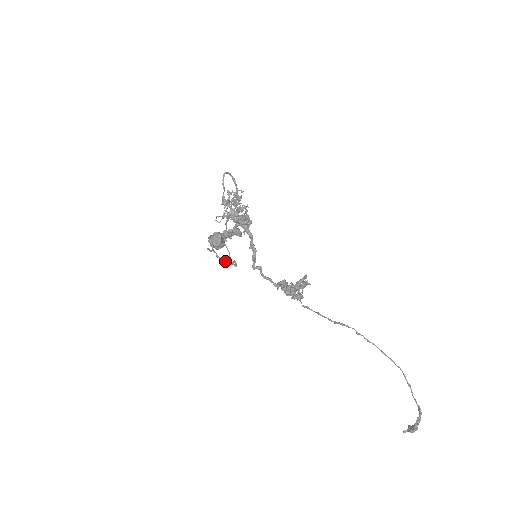
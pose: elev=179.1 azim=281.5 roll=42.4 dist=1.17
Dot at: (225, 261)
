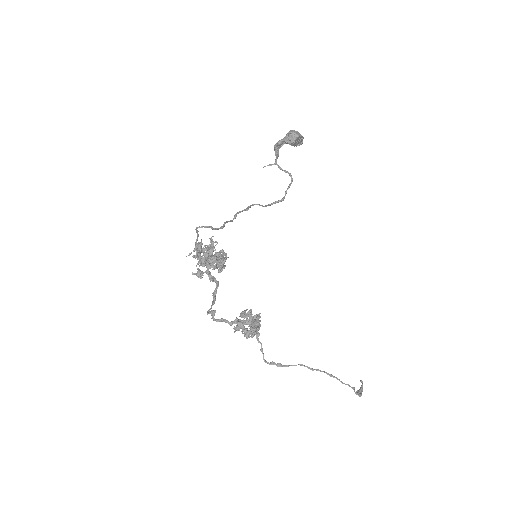
Dot at: (288, 173)
